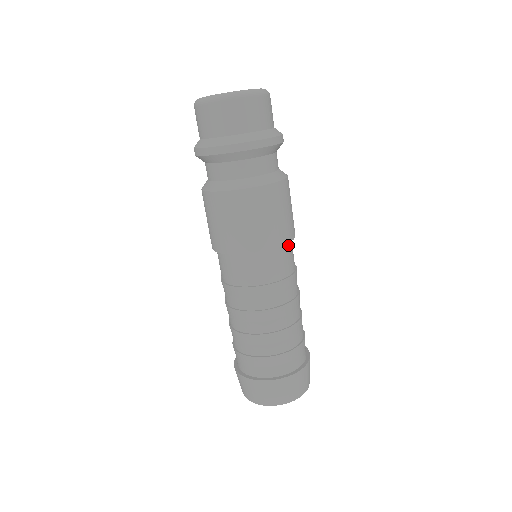
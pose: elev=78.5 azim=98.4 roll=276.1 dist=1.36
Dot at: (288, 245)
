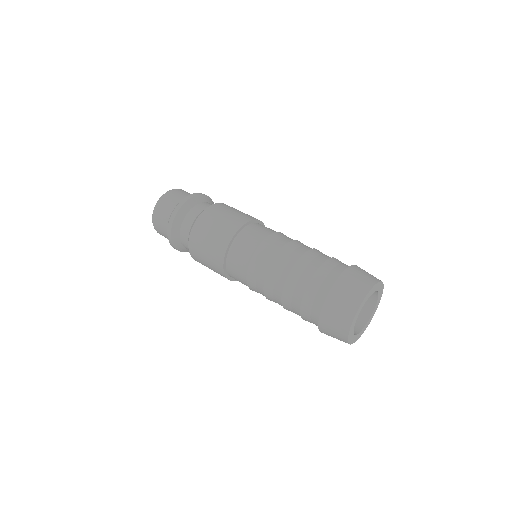
Dot at: occluded
